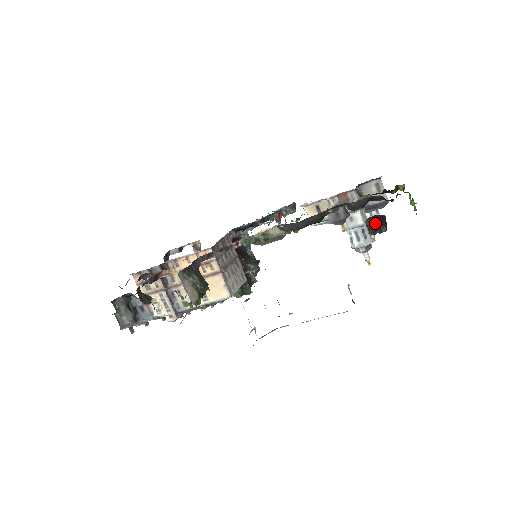
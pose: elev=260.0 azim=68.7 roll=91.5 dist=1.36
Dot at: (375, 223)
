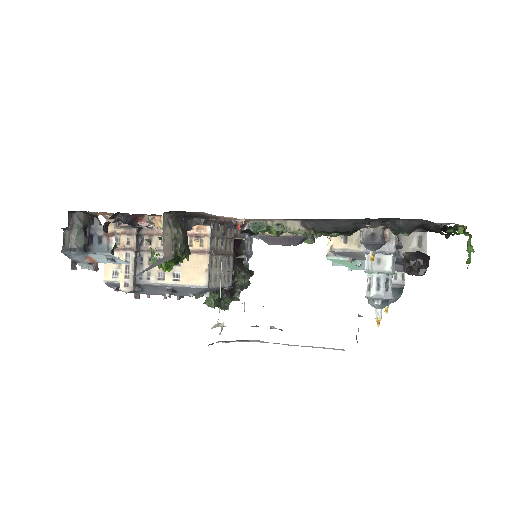
Dot at: (417, 257)
